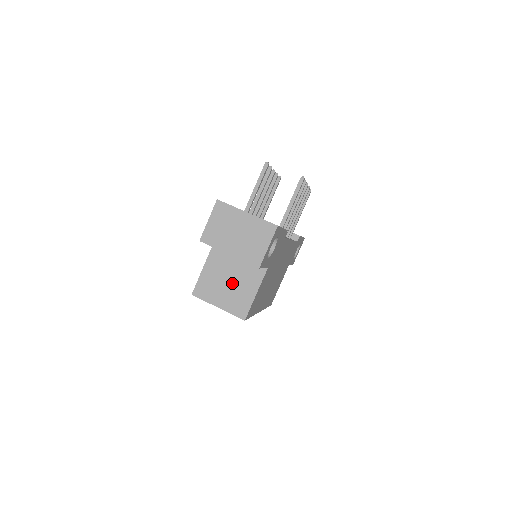
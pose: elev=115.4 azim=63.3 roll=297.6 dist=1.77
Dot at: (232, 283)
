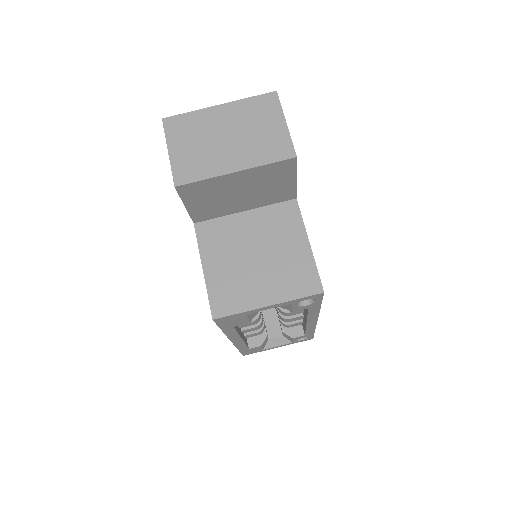
Dot at: (262, 255)
